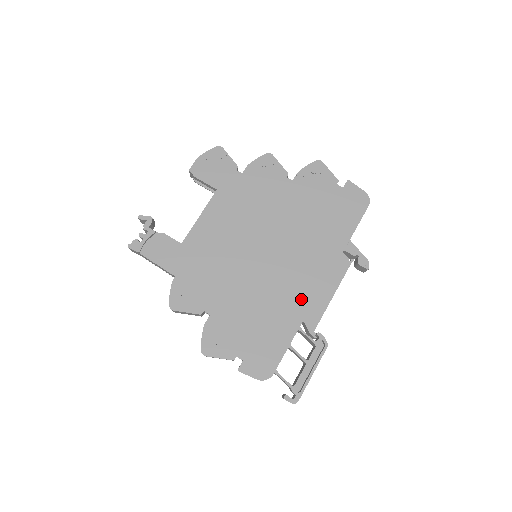
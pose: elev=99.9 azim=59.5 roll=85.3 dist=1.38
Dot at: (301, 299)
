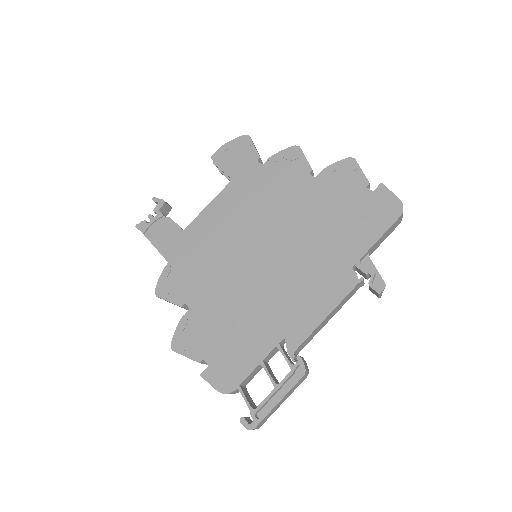
Dot at: (288, 312)
